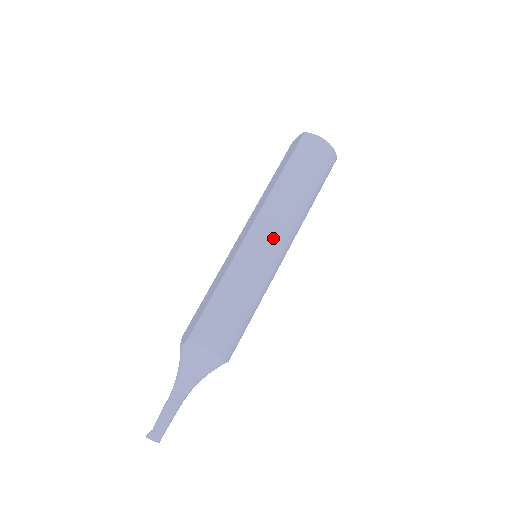
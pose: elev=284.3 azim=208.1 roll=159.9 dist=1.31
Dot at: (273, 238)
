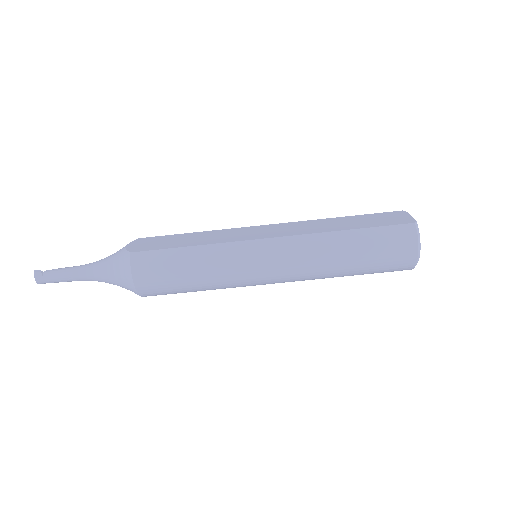
Dot at: (278, 267)
